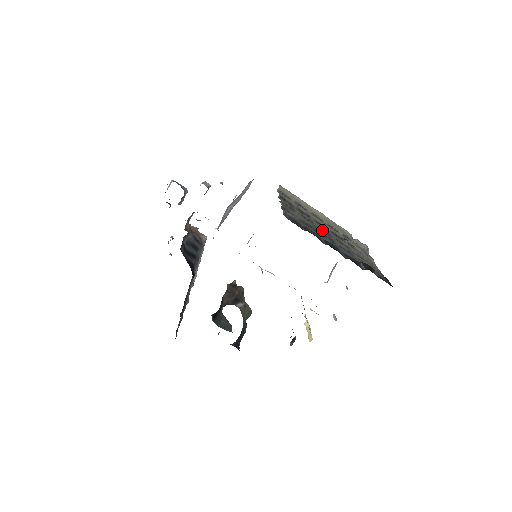
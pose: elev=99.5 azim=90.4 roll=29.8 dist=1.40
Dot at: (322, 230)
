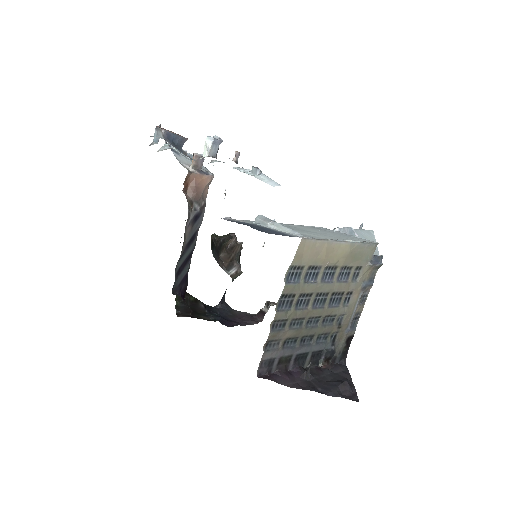
Dot at: (312, 319)
